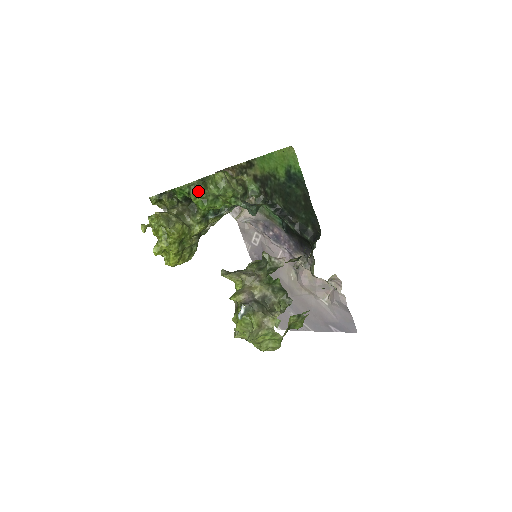
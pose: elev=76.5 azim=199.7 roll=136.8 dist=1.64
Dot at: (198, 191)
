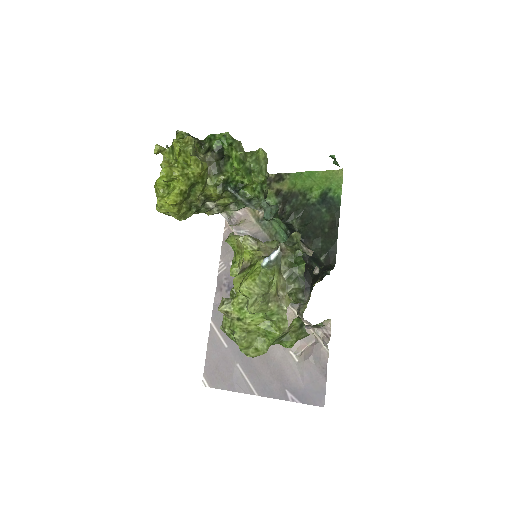
Dot at: (240, 149)
